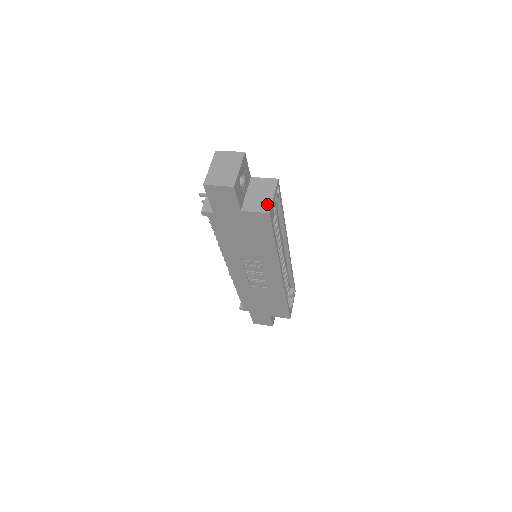
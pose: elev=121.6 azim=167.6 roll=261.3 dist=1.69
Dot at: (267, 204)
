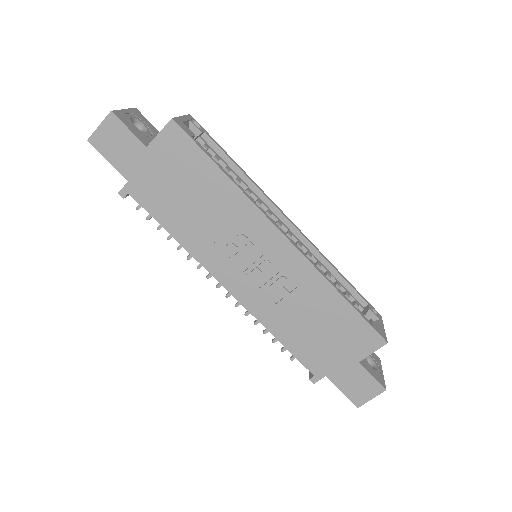
Dot at: occluded
